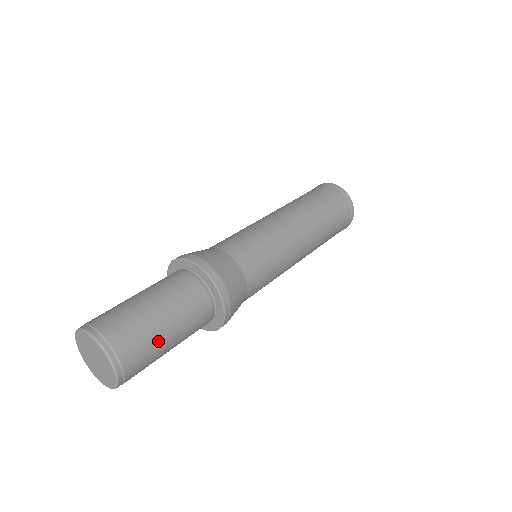
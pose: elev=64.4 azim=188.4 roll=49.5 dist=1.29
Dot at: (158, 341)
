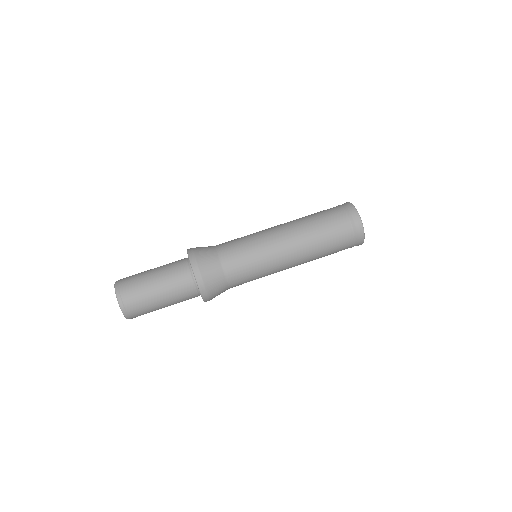
Dot at: (153, 305)
